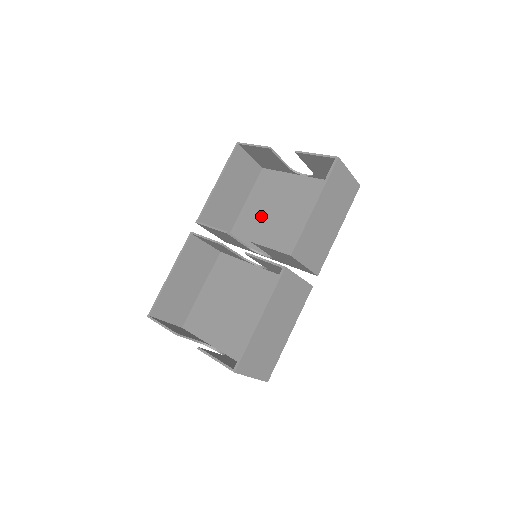
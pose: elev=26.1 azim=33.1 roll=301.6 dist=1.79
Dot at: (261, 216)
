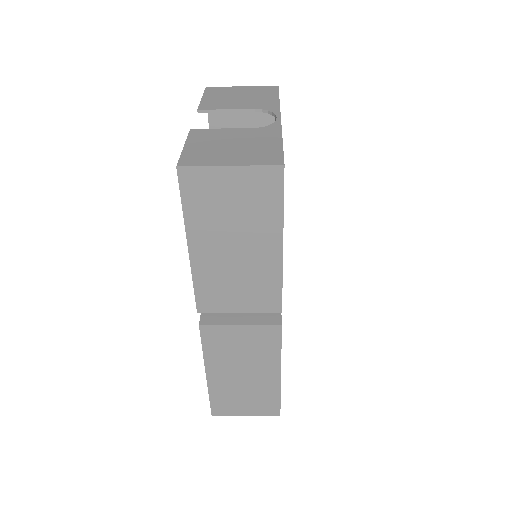
Dot at: occluded
